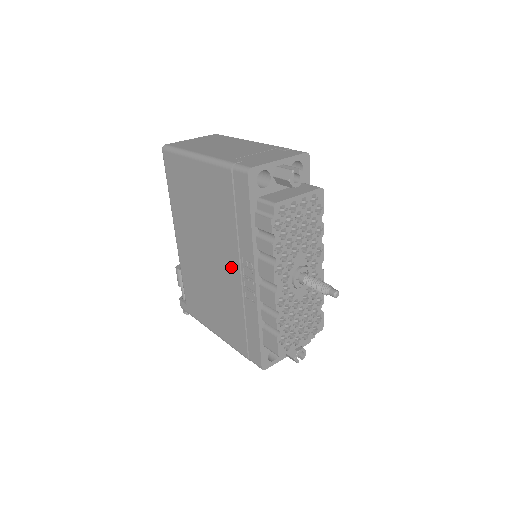
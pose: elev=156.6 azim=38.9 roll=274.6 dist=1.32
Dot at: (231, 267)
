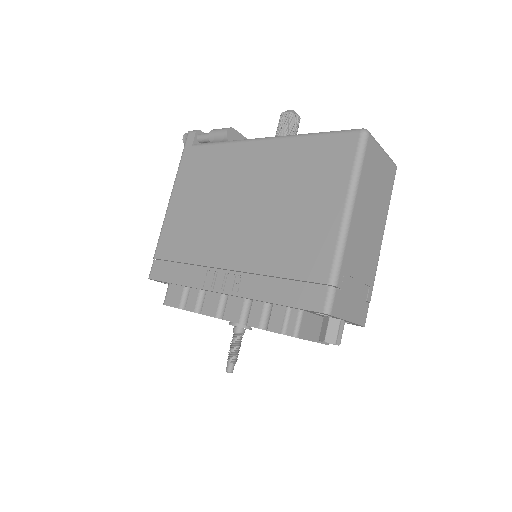
Dot at: (233, 254)
